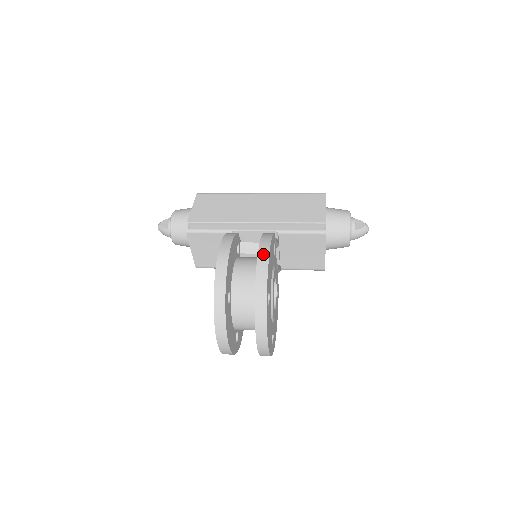
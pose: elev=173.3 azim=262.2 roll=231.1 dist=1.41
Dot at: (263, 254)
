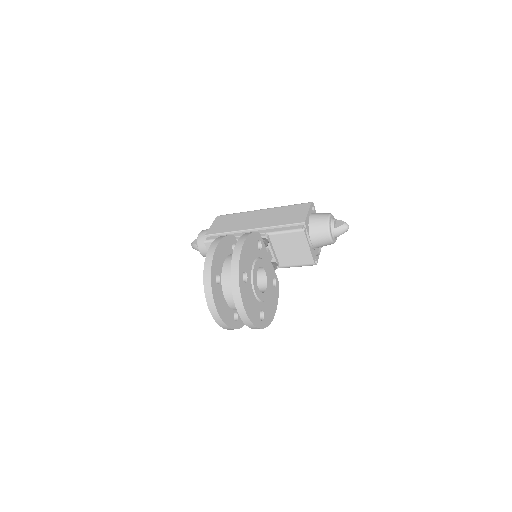
Dot at: (239, 243)
